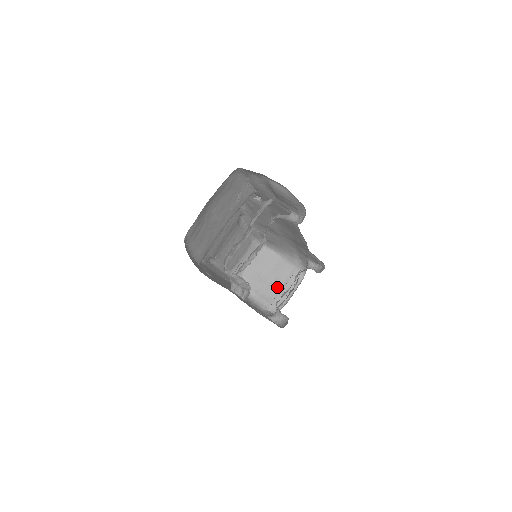
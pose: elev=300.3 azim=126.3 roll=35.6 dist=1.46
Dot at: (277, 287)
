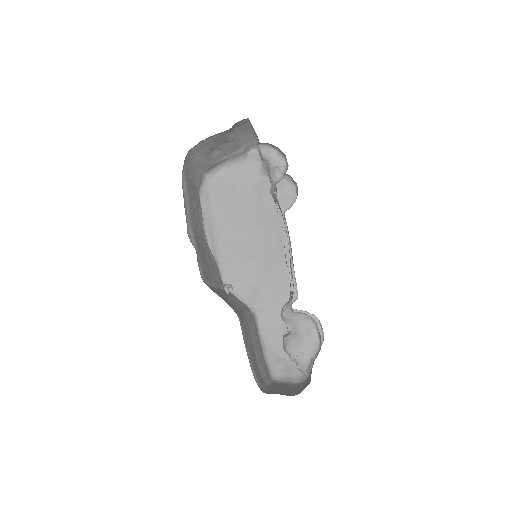
Dot at: (236, 142)
